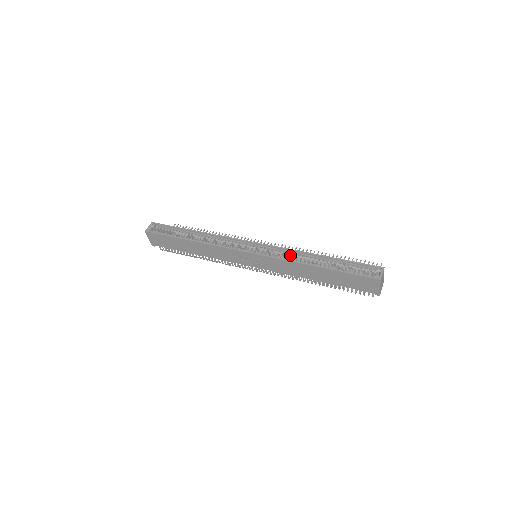
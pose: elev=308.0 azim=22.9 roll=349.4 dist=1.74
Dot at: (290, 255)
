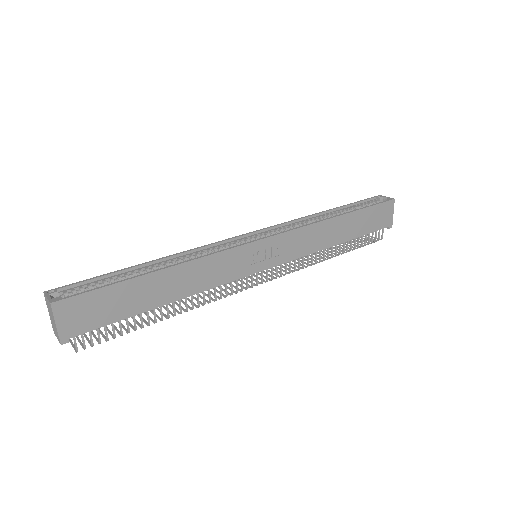
Dot at: (301, 225)
